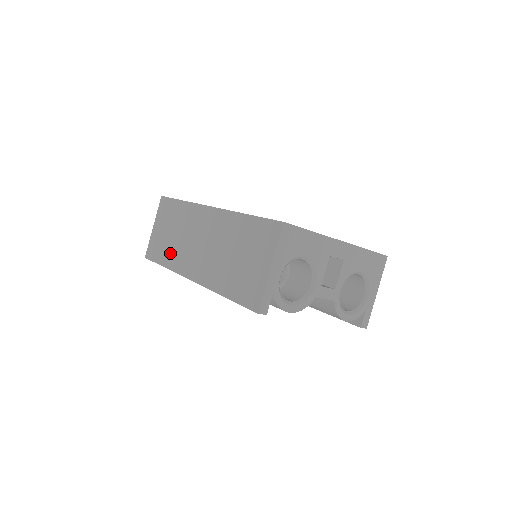
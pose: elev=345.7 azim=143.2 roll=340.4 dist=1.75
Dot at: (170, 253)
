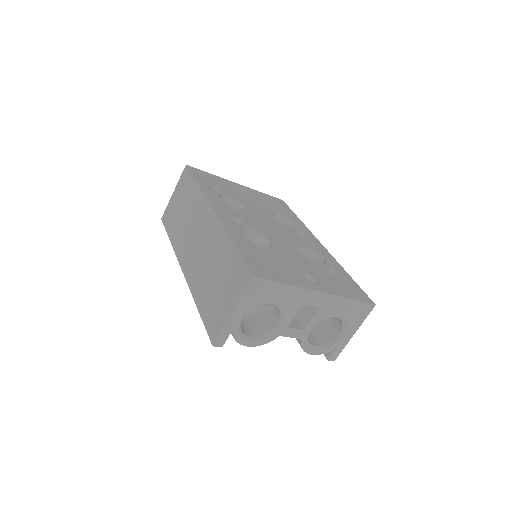
Dot at: (177, 231)
